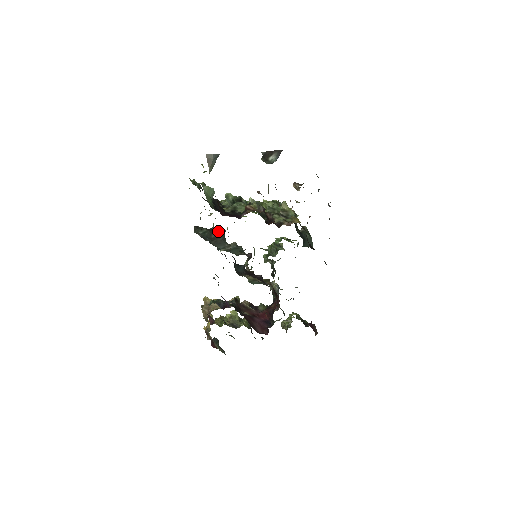
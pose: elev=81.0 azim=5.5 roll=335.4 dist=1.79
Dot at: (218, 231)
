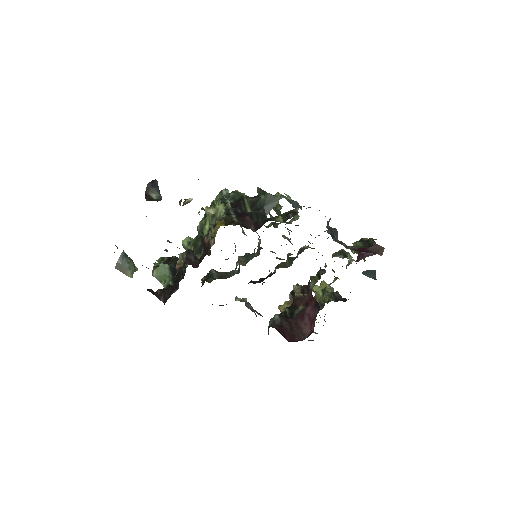
Dot at: occluded
